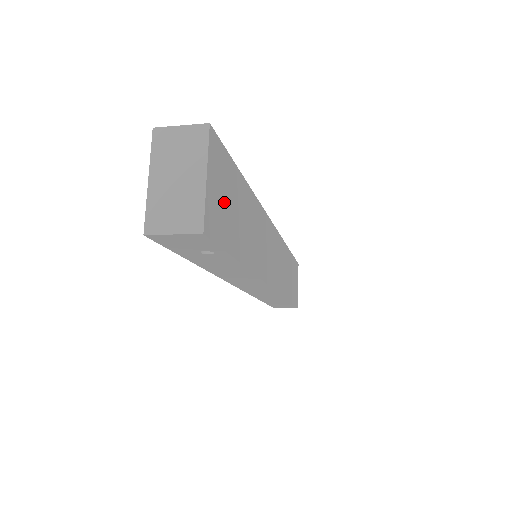
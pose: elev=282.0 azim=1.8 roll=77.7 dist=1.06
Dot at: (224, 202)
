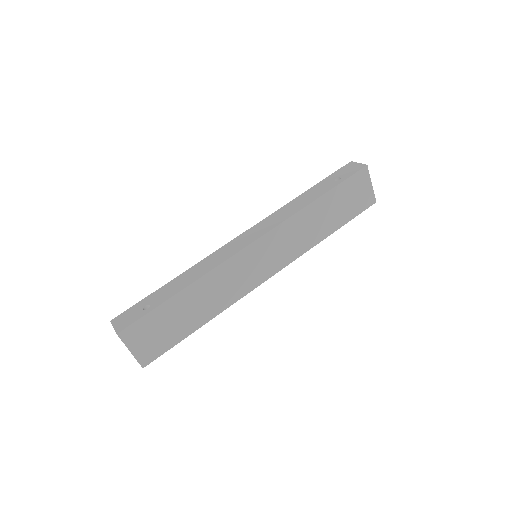
Dot at: (155, 336)
